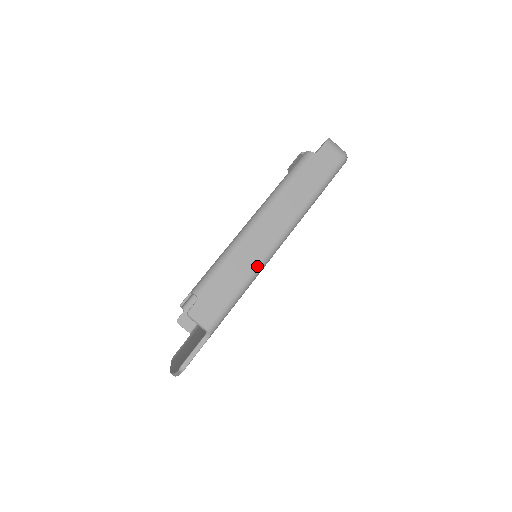
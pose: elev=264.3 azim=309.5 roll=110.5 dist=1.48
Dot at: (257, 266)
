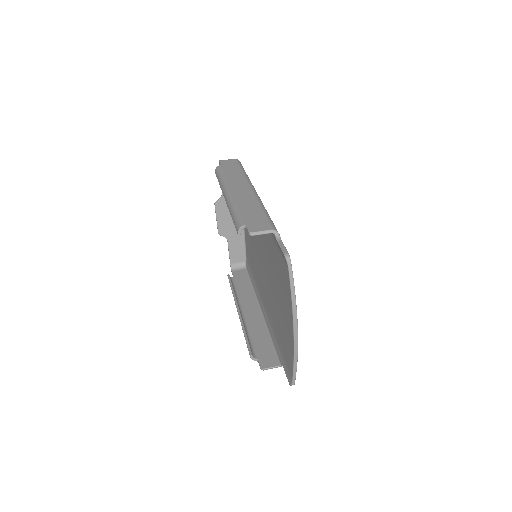
Dot at: (257, 200)
